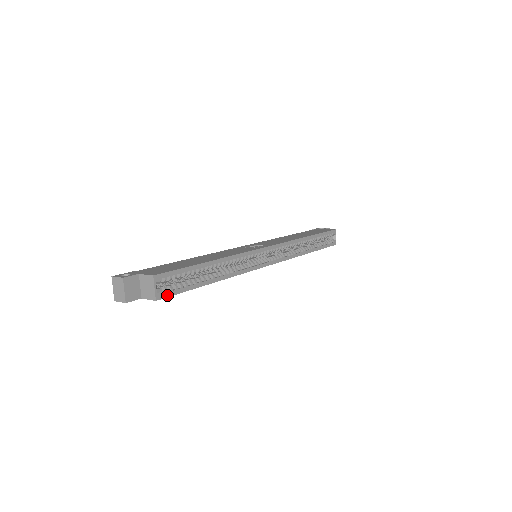
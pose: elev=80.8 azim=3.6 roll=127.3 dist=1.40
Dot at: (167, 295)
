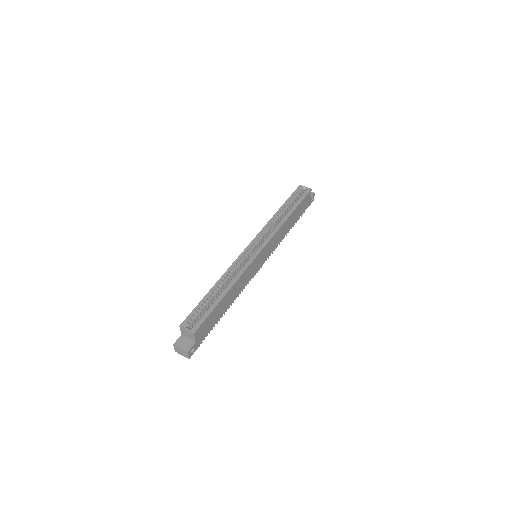
Dot at: (199, 325)
